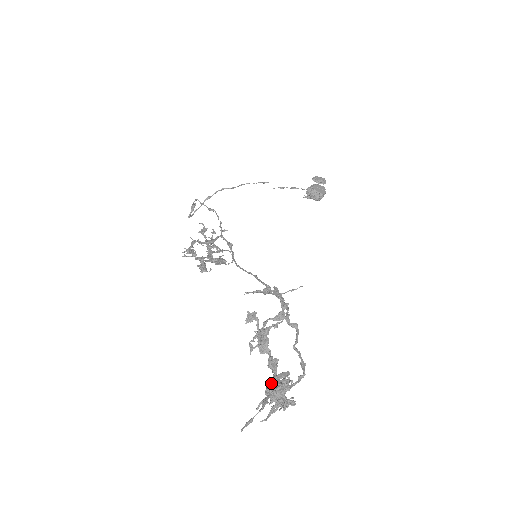
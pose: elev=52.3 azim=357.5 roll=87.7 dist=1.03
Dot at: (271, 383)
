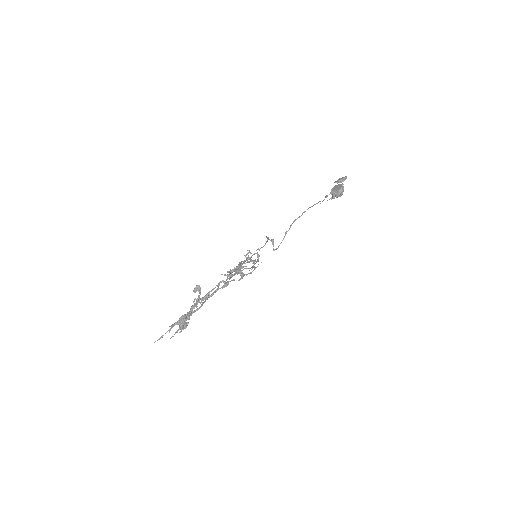
Dot at: (181, 318)
